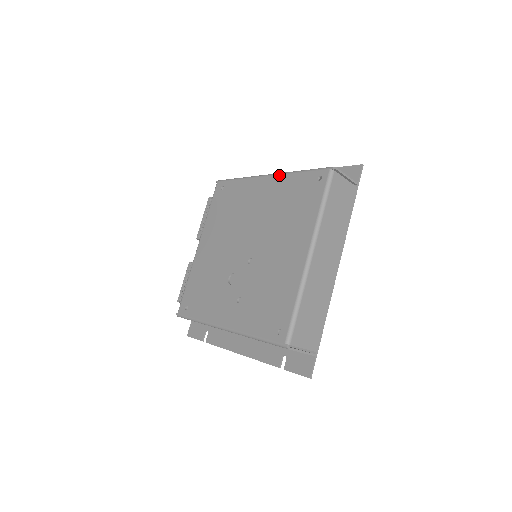
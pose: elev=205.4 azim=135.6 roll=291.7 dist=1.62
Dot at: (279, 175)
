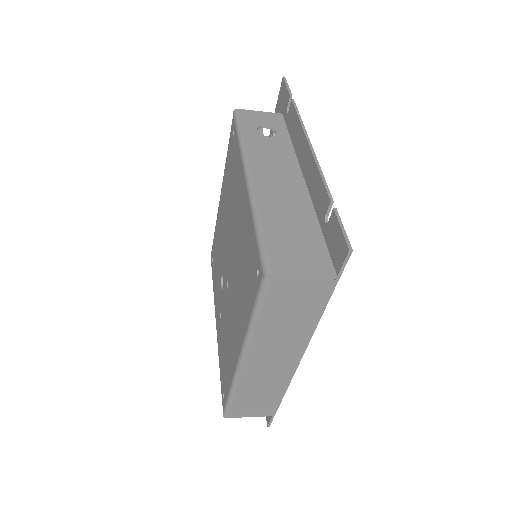
Dot at: (248, 198)
